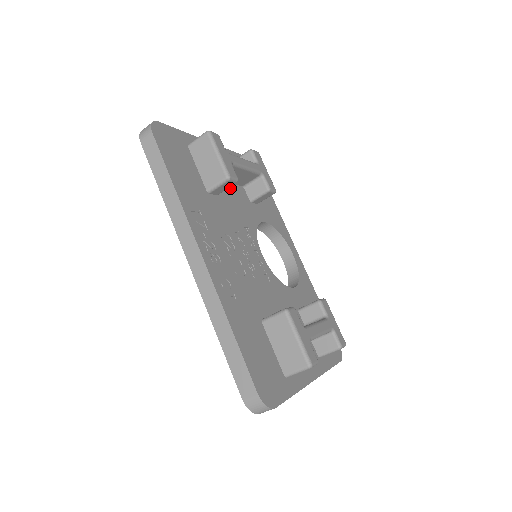
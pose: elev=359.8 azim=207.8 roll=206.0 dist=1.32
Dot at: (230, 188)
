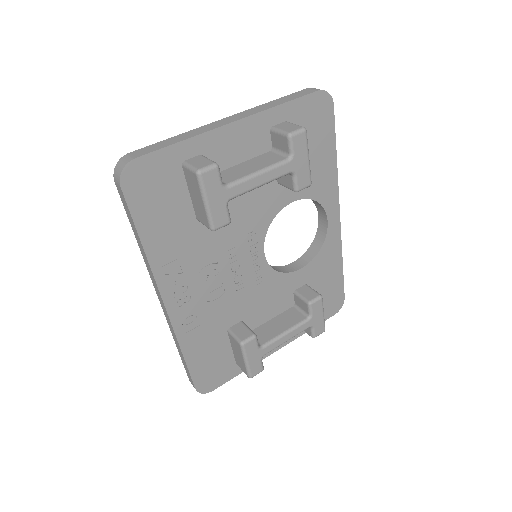
Dot at: occluded
